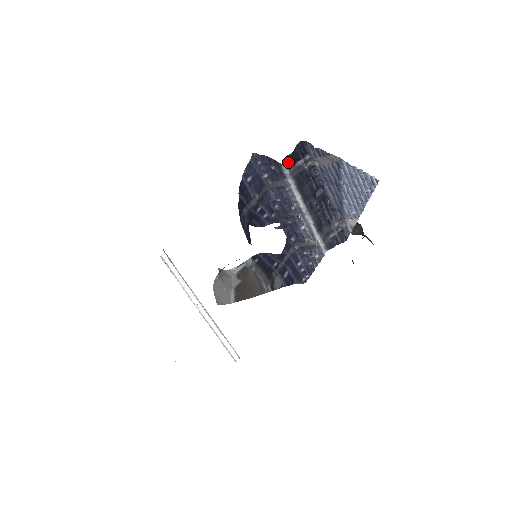
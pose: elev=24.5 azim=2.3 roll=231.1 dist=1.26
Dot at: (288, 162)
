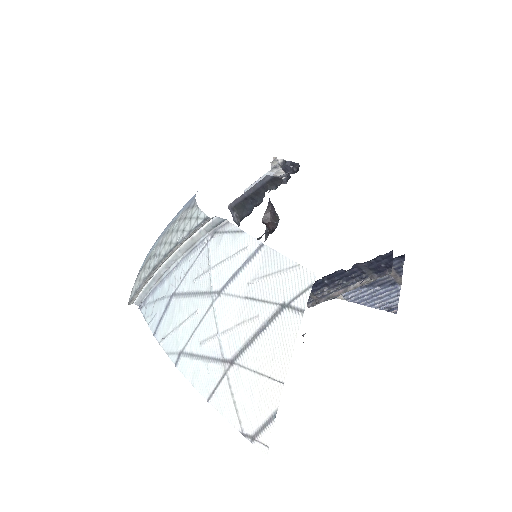
Dot at: occluded
